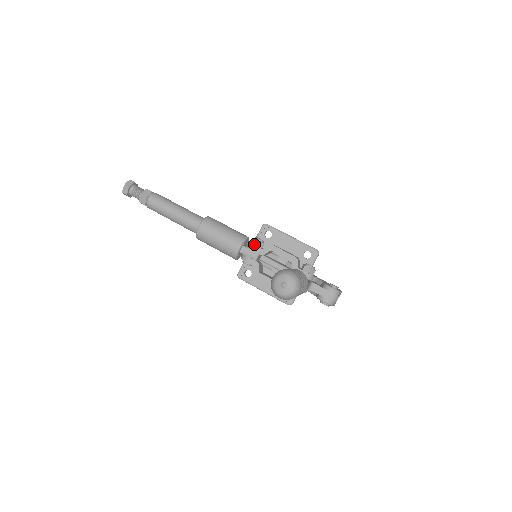
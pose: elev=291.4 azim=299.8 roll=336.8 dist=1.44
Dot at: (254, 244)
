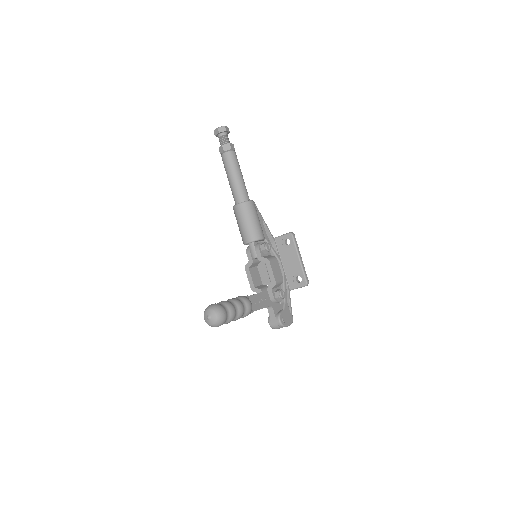
Dot at: (261, 248)
